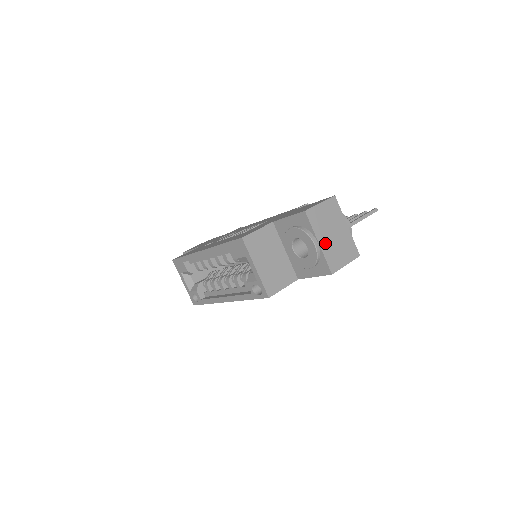
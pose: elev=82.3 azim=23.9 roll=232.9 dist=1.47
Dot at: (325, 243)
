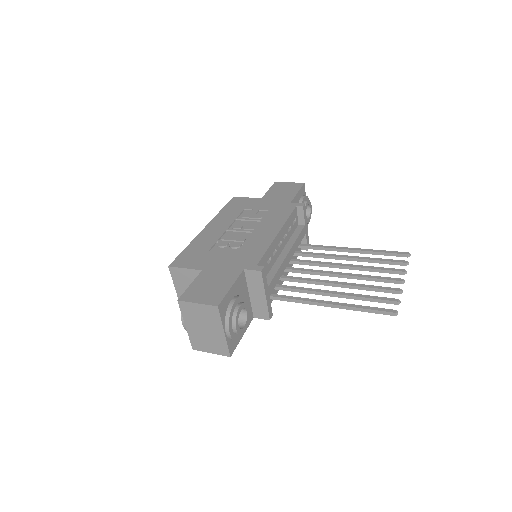
Dot at: (193, 329)
